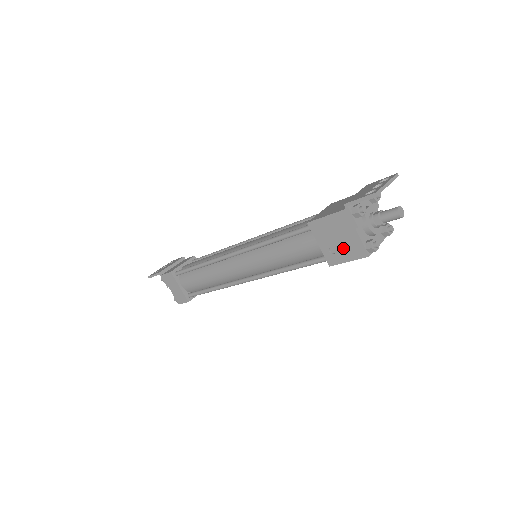
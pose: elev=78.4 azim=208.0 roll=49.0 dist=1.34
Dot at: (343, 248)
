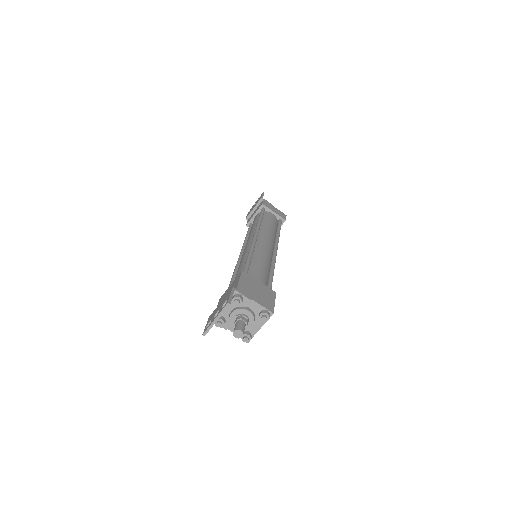
Dot at: occluded
